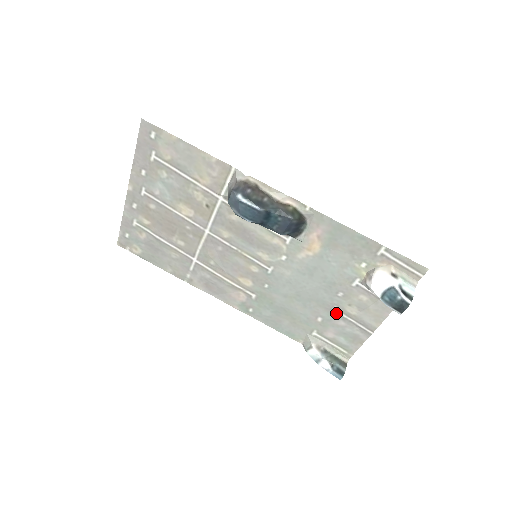
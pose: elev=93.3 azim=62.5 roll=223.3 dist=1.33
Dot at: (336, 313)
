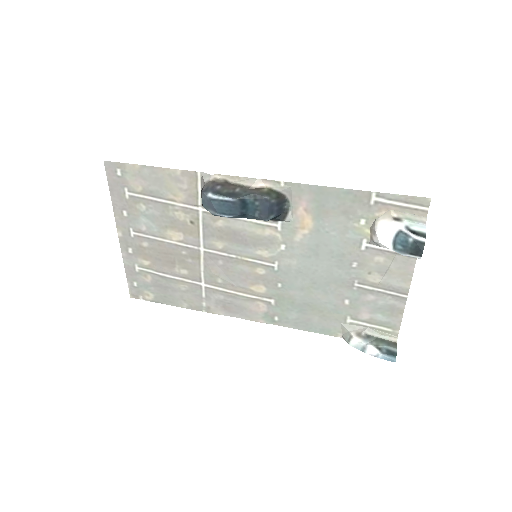
Dot at: (360, 288)
